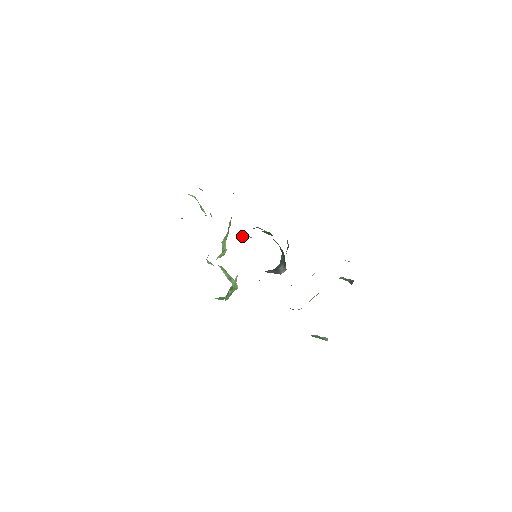
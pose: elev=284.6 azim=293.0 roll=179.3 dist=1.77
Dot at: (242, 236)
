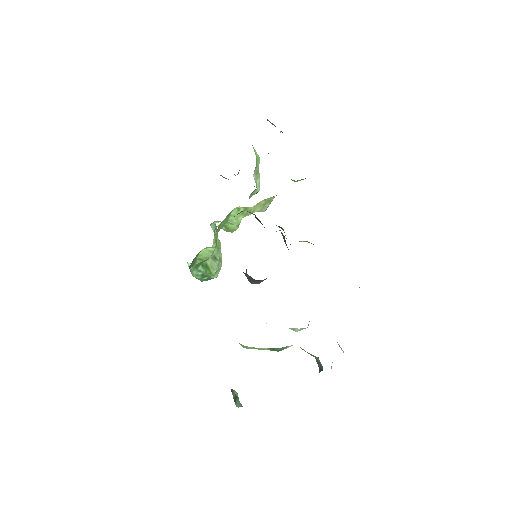
Dot at: (256, 217)
